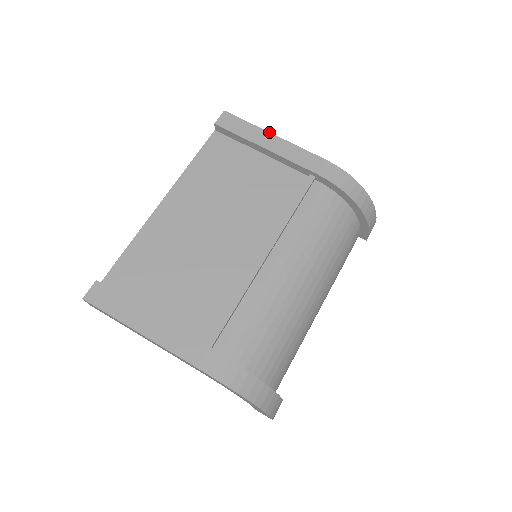
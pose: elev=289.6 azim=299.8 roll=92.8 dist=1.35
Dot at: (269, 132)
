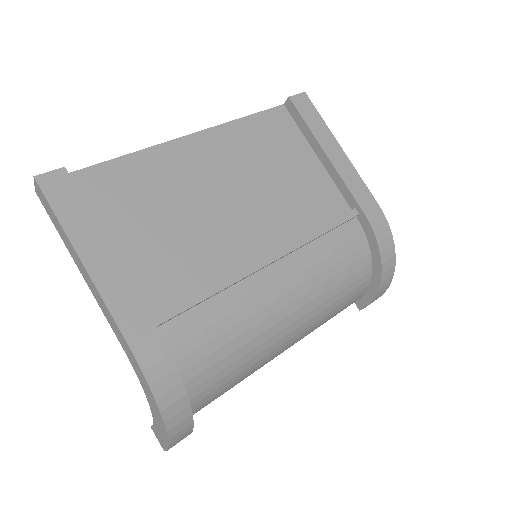
Dot at: occluded
